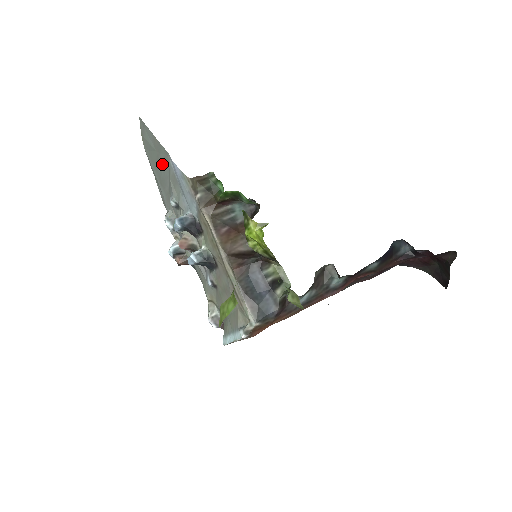
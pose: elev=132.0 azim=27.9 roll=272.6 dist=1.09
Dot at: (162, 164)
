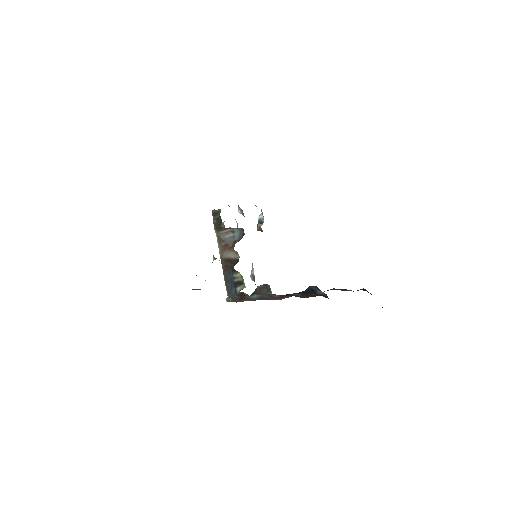
Dot at: occluded
